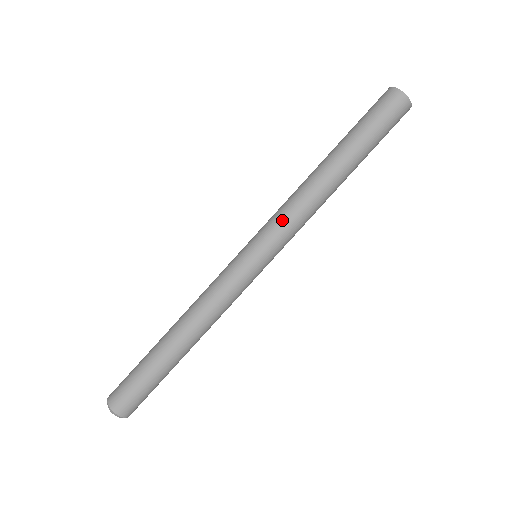
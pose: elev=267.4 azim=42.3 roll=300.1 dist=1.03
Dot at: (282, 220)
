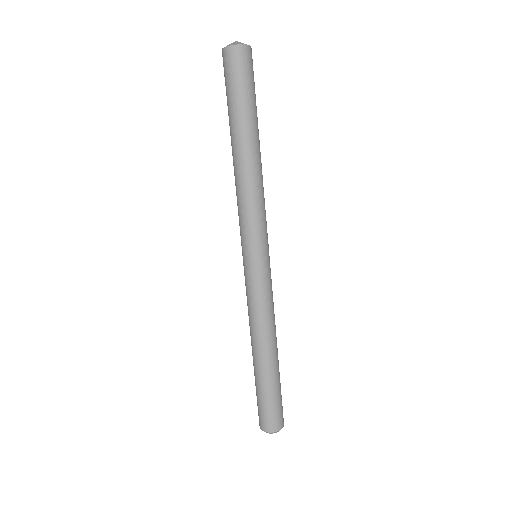
Dot at: (255, 218)
